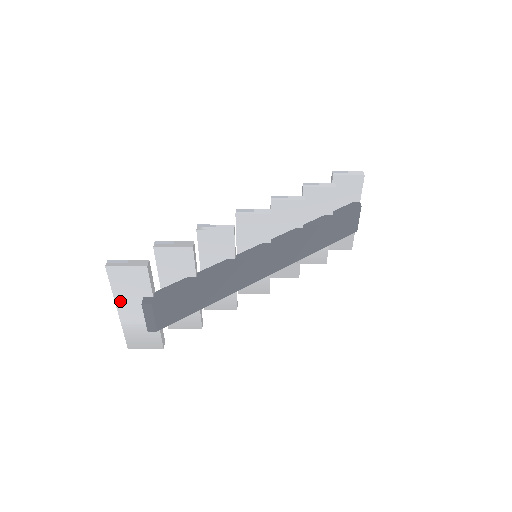
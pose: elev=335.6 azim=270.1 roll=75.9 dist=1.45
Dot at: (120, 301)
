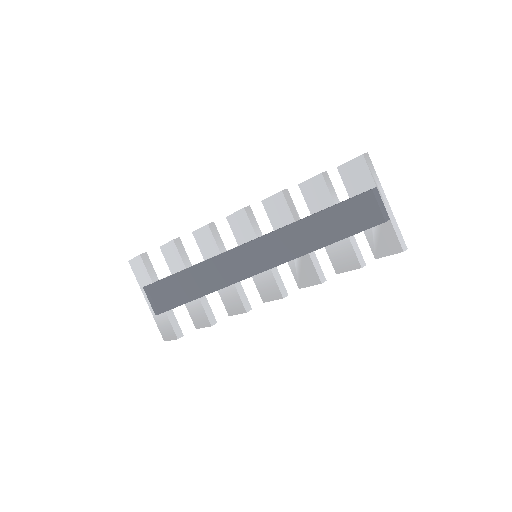
Dot at: (144, 291)
